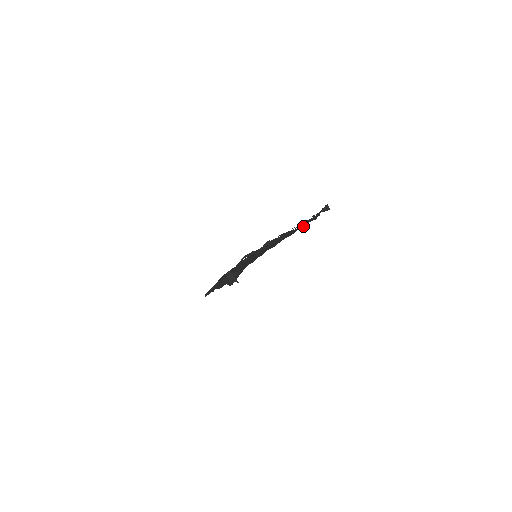
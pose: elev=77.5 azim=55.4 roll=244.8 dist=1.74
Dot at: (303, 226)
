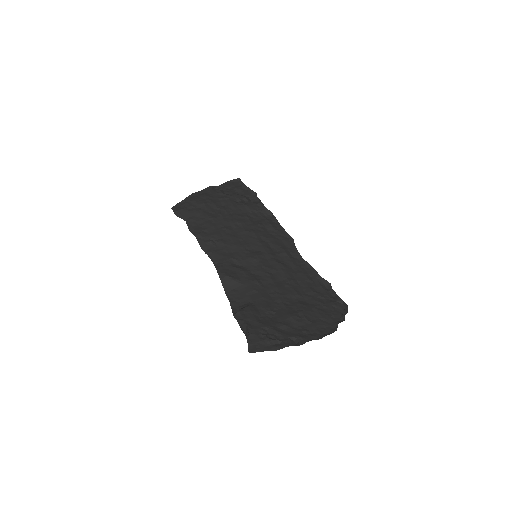
Dot at: (314, 287)
